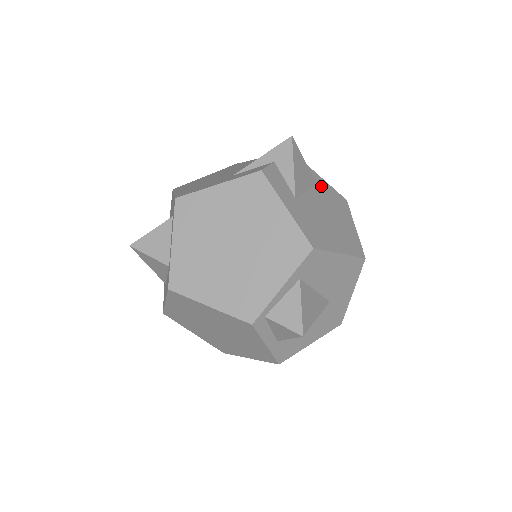
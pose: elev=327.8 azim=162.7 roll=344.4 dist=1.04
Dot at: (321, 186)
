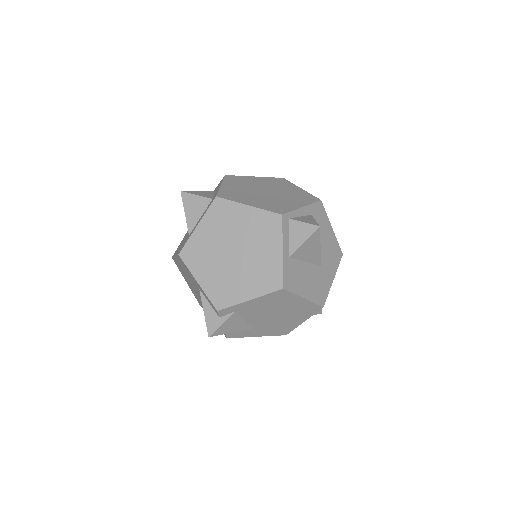
Dot at: occluded
